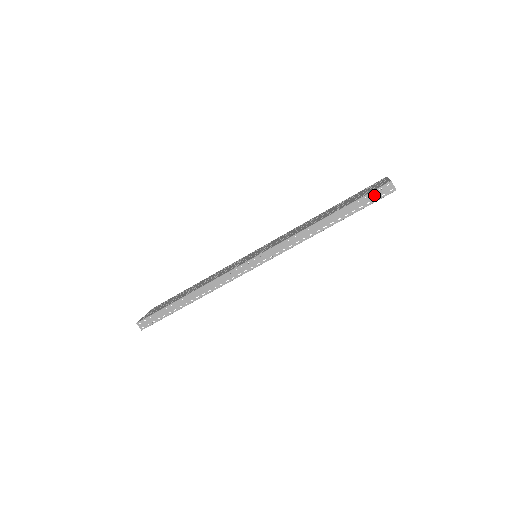
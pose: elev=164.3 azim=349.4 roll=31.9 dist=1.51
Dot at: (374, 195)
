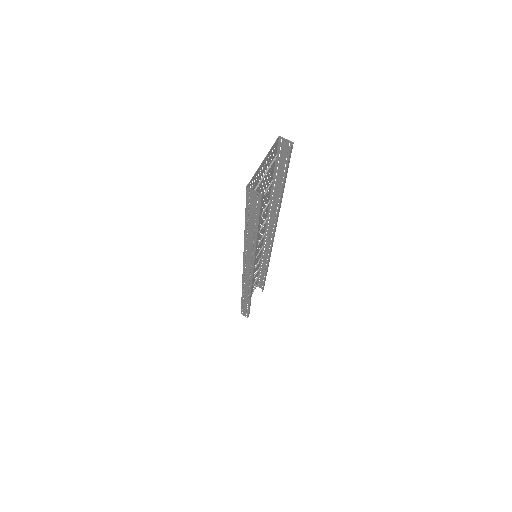
Dot at: (251, 205)
